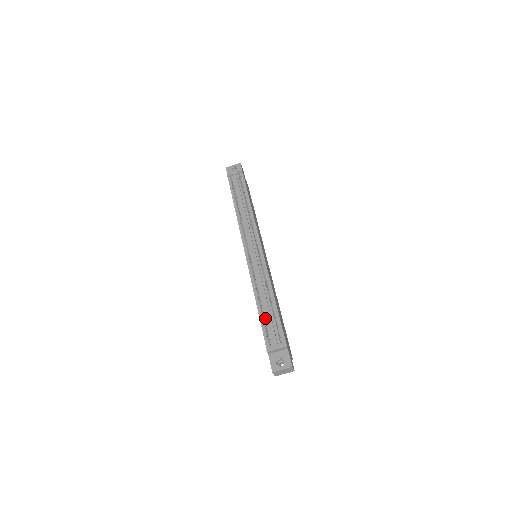
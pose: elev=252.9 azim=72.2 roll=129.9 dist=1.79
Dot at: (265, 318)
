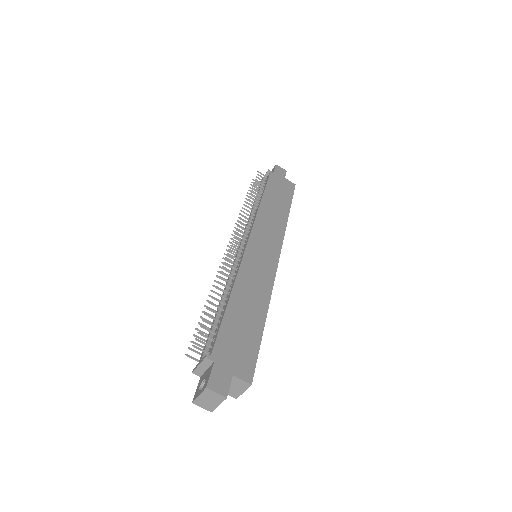
Dot at: occluded
